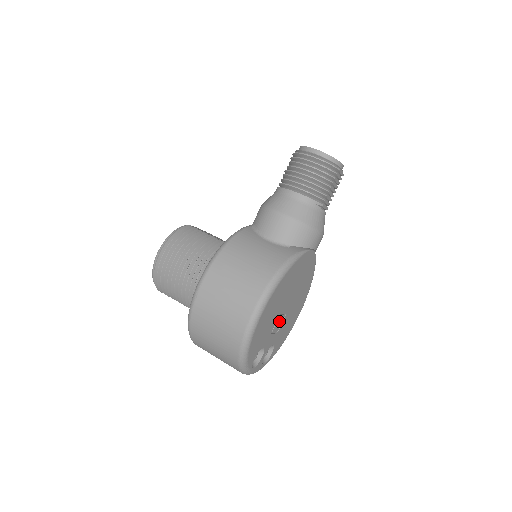
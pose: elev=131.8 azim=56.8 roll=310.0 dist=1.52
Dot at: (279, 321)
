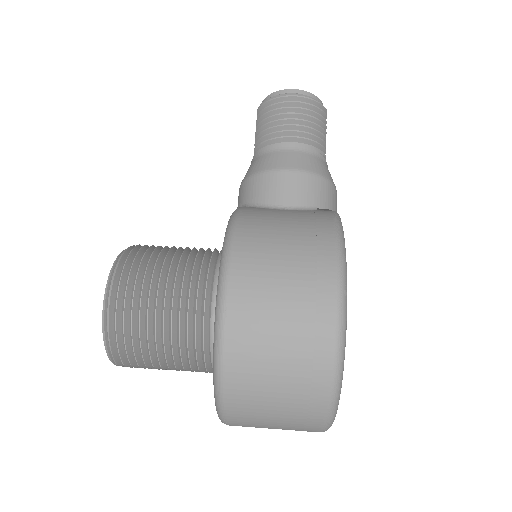
Dot at: occluded
